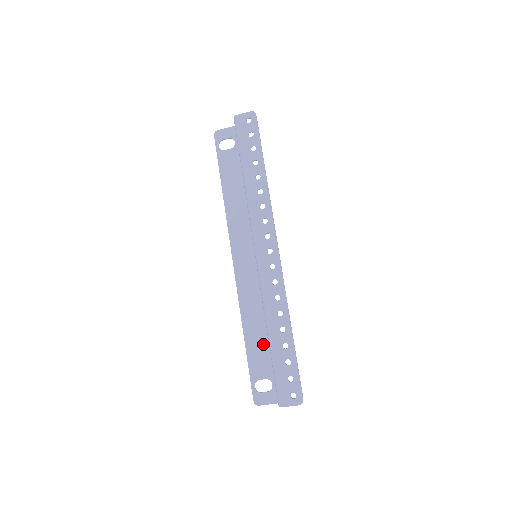
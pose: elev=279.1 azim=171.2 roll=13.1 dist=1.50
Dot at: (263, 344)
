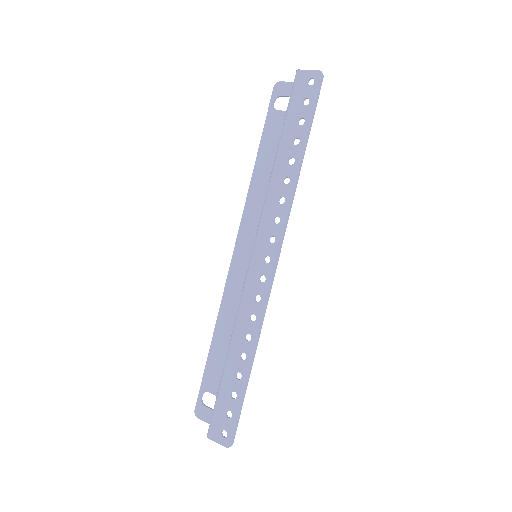
Dot at: occluded
